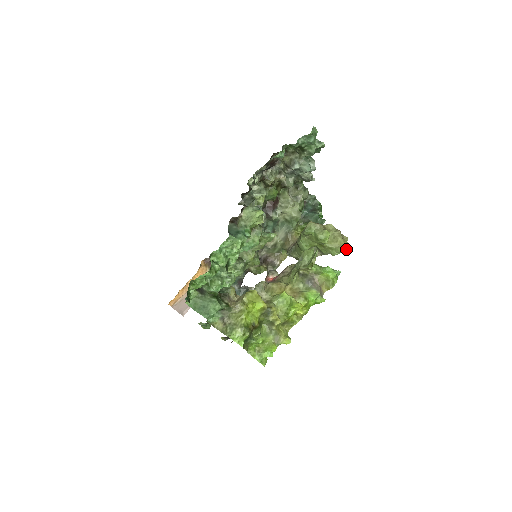
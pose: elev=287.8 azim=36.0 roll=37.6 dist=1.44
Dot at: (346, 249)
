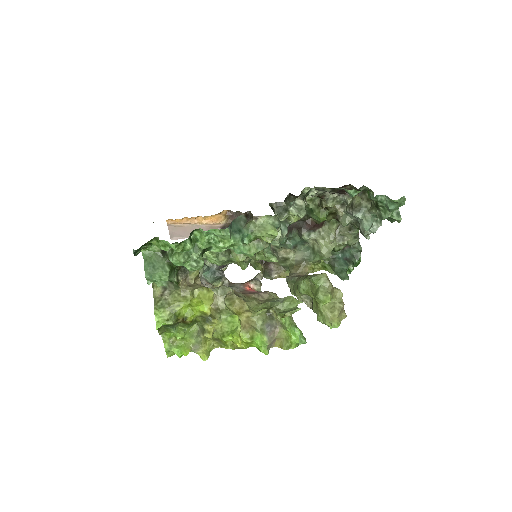
Dot at: (333, 326)
